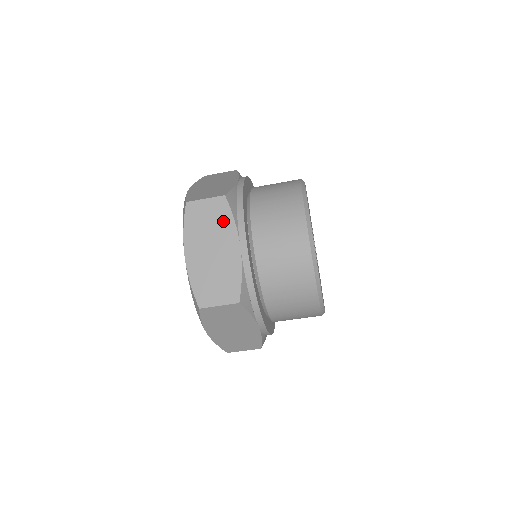
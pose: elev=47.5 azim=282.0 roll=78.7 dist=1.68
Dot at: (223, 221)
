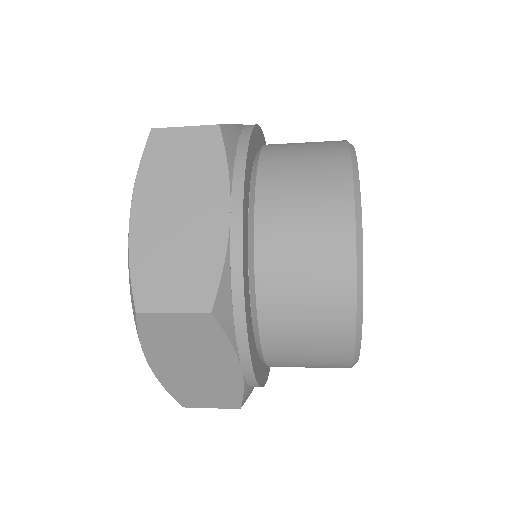
Dot at: (208, 166)
